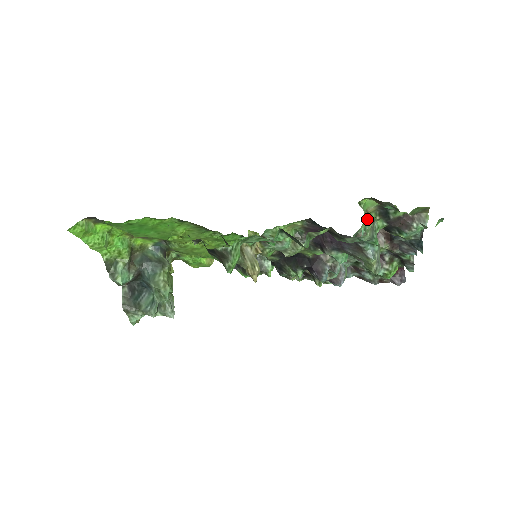
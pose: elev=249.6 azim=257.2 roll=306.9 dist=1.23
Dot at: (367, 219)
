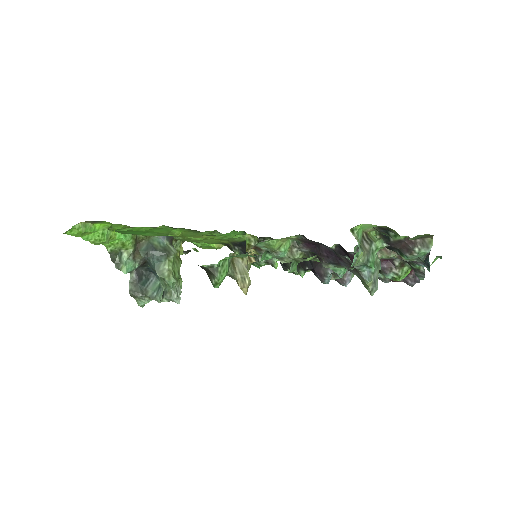
Dot at: (363, 242)
